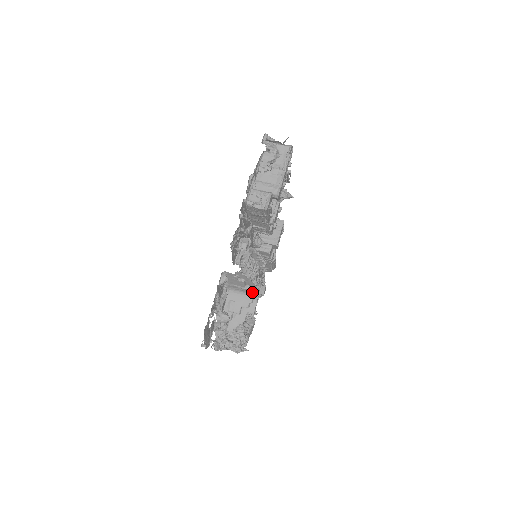
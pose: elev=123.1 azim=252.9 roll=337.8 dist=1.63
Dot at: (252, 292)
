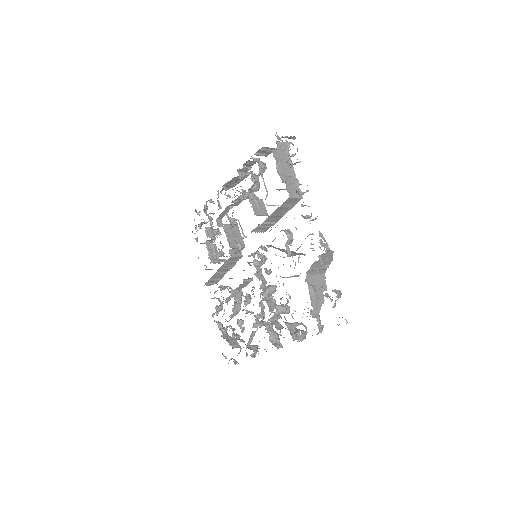
Dot at: (325, 270)
